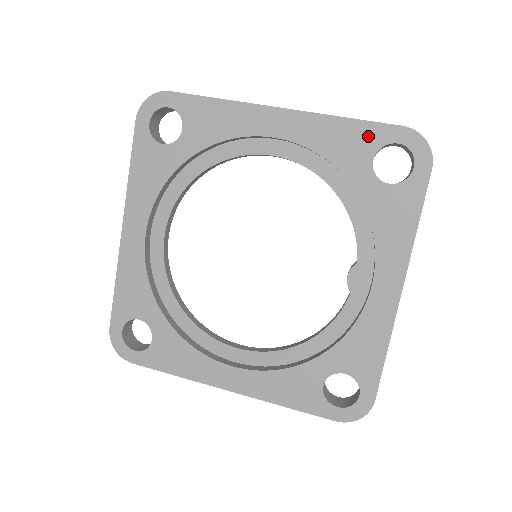
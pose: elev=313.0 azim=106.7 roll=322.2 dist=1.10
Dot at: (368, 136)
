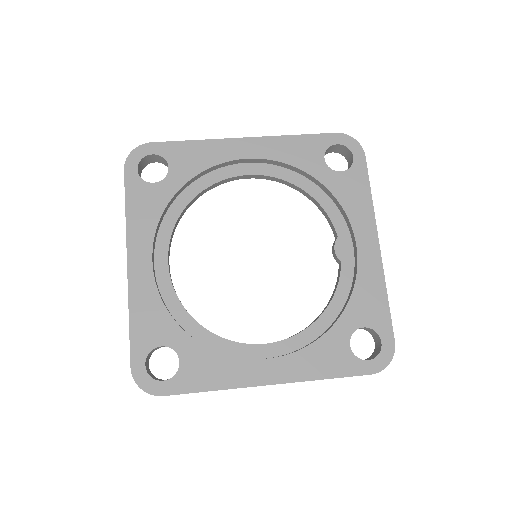
Dot at: (315, 144)
